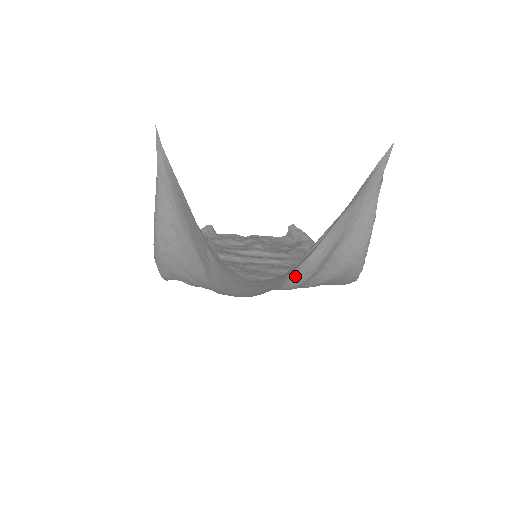
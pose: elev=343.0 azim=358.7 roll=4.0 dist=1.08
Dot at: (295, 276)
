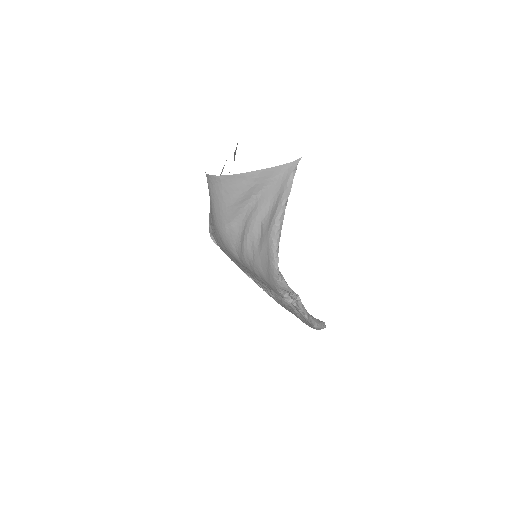
Dot at: (243, 231)
